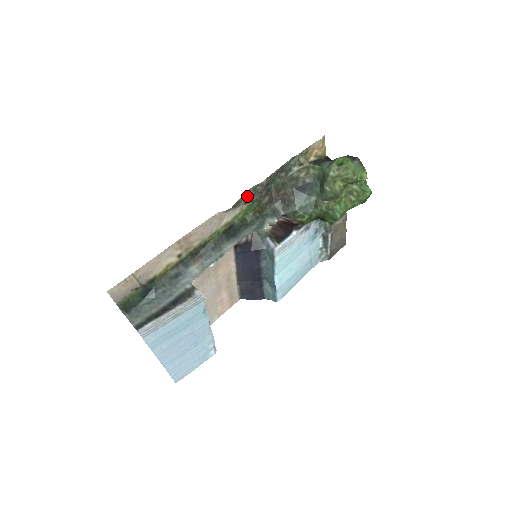
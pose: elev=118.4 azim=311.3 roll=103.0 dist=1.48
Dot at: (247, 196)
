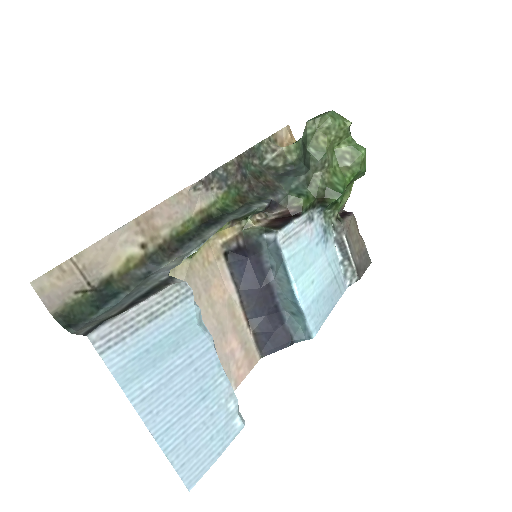
Dot at: (218, 177)
